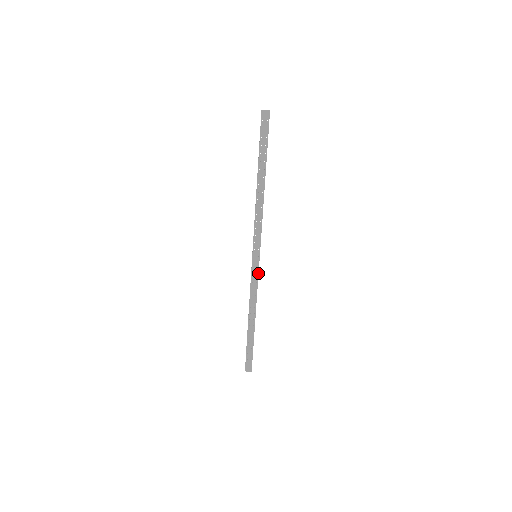
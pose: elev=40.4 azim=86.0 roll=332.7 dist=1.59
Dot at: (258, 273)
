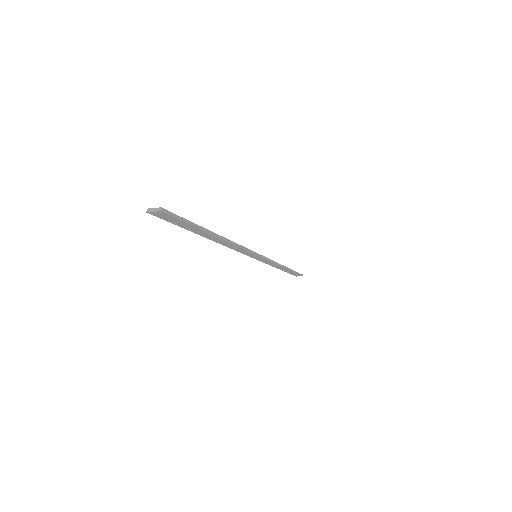
Dot at: (267, 260)
